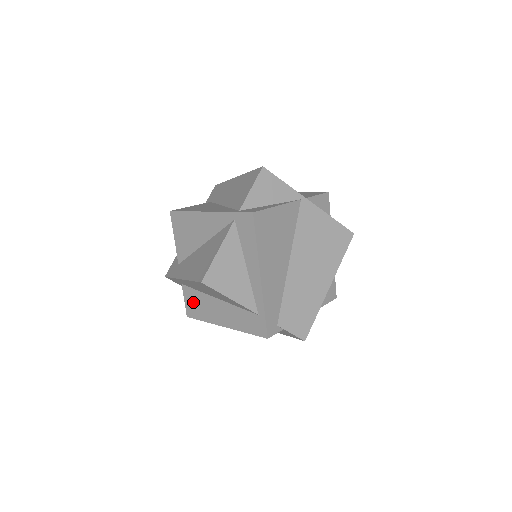
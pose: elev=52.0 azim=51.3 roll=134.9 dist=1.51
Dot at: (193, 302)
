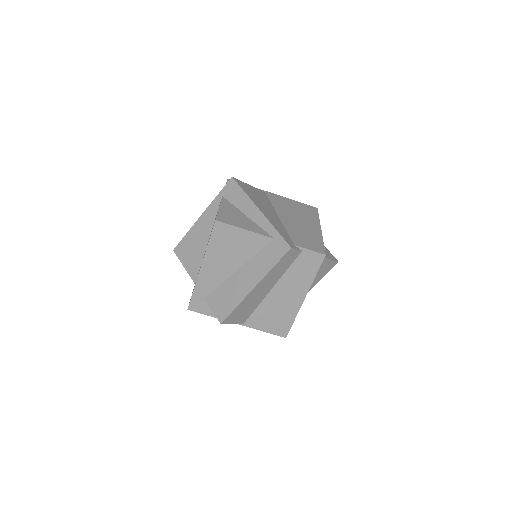
Dot at: (220, 301)
